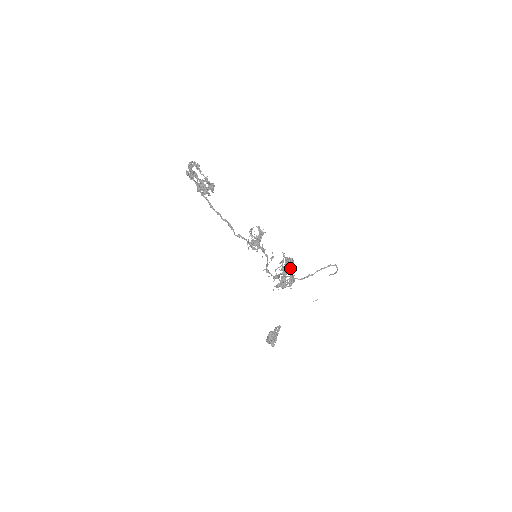
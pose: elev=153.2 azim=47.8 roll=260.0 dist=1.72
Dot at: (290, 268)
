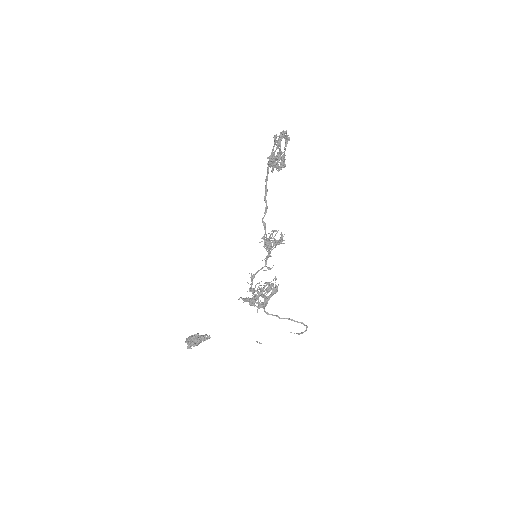
Dot at: (271, 293)
